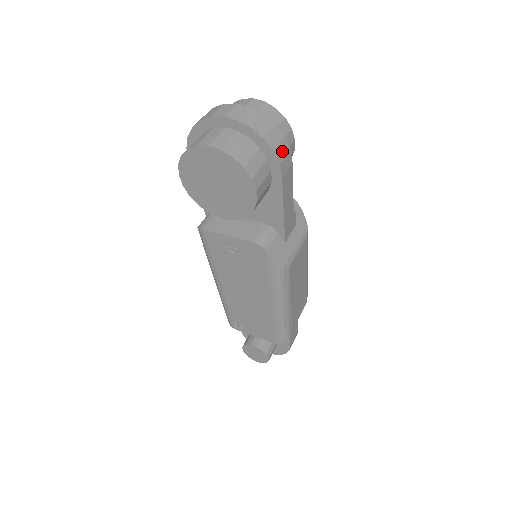
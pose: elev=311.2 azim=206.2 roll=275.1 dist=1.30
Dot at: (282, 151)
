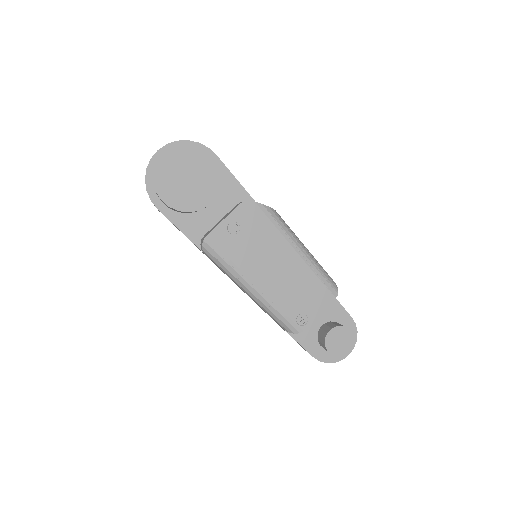
Dot at: occluded
